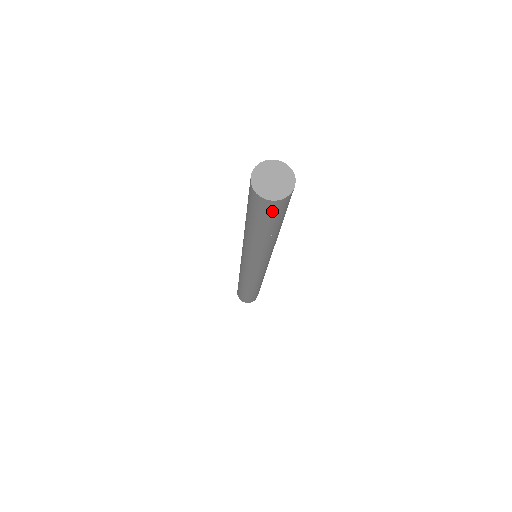
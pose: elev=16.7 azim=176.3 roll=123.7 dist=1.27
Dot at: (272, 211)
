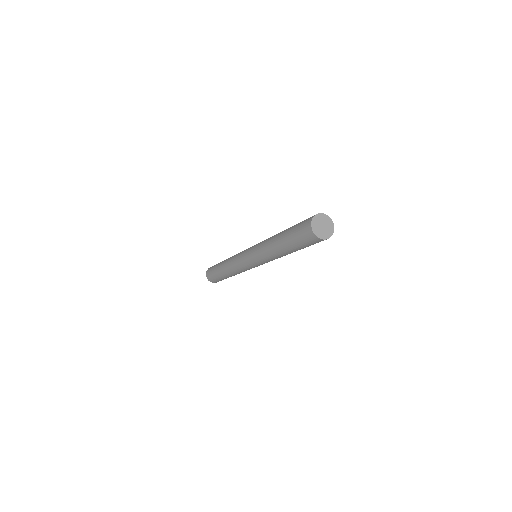
Dot at: (314, 243)
